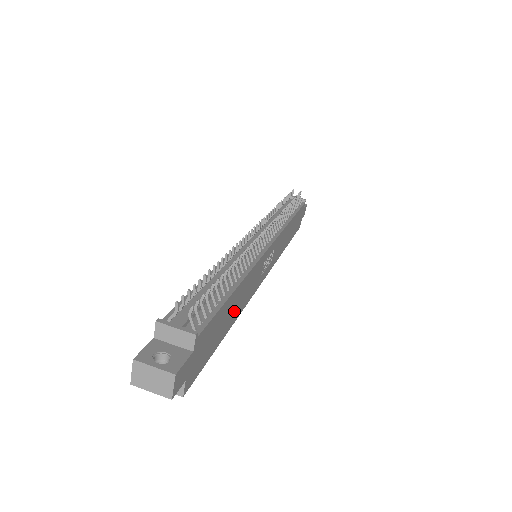
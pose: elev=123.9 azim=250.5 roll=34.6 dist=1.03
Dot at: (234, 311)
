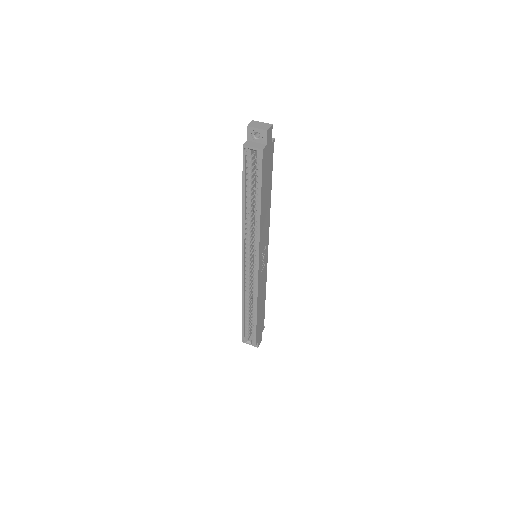
Dot at: (264, 206)
